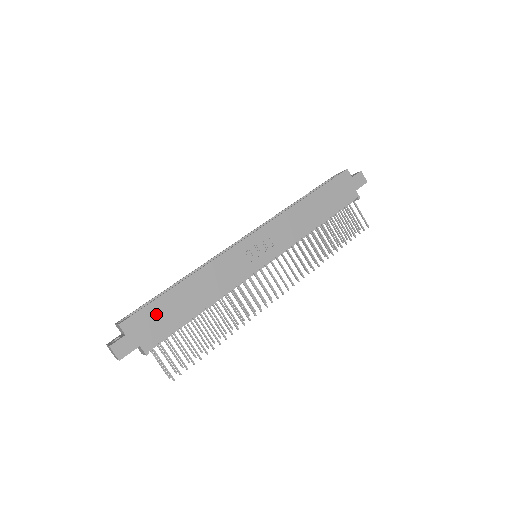
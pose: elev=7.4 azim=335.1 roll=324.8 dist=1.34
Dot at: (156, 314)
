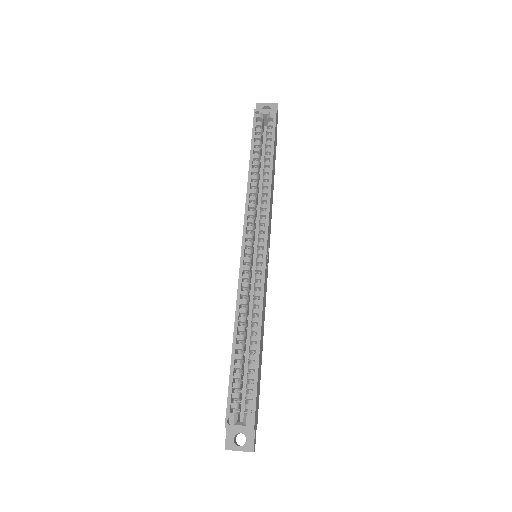
Dot at: (258, 388)
